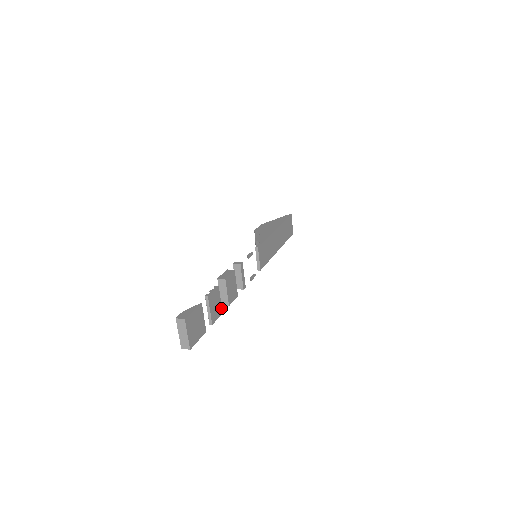
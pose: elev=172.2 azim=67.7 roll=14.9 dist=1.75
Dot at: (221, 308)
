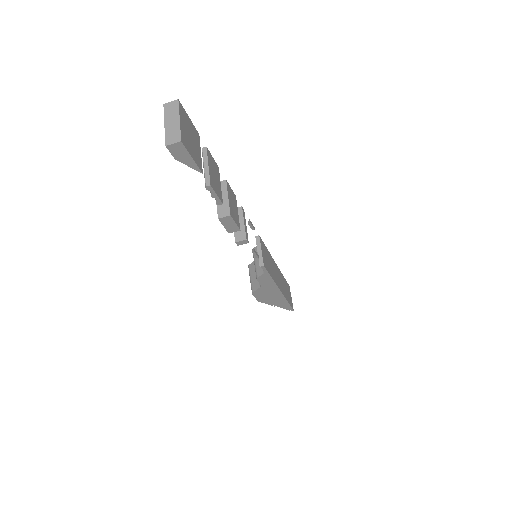
Dot at: (221, 195)
